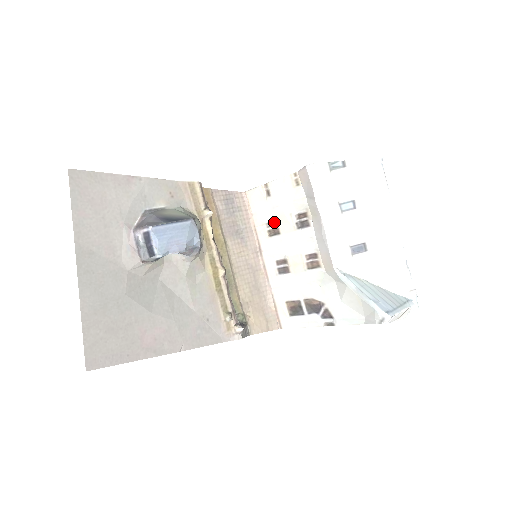
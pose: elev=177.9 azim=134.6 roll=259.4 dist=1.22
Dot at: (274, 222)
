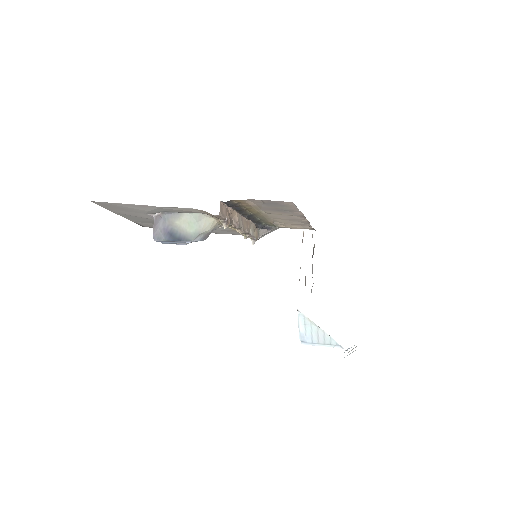
Dot at: occluded
